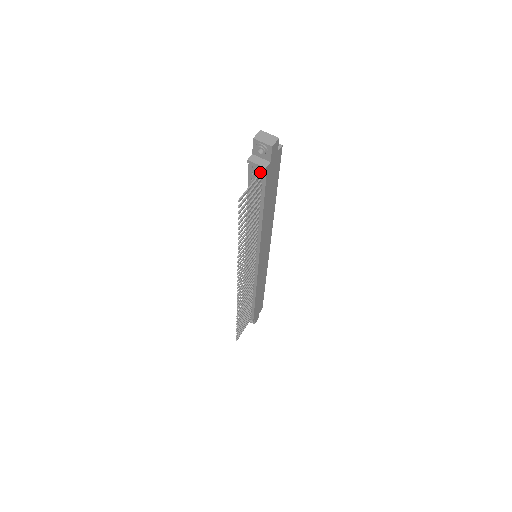
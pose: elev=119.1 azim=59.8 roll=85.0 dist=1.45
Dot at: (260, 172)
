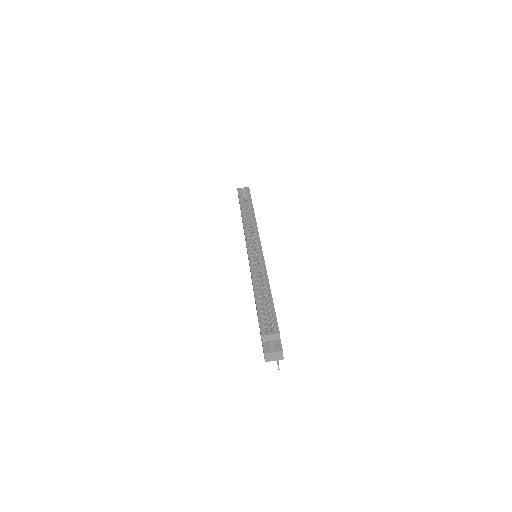
Dot at: occluded
